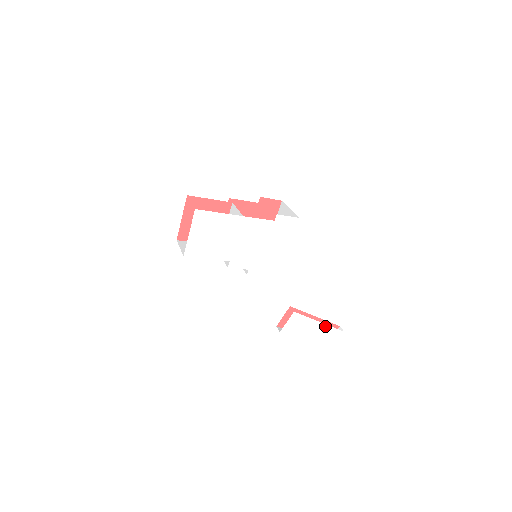
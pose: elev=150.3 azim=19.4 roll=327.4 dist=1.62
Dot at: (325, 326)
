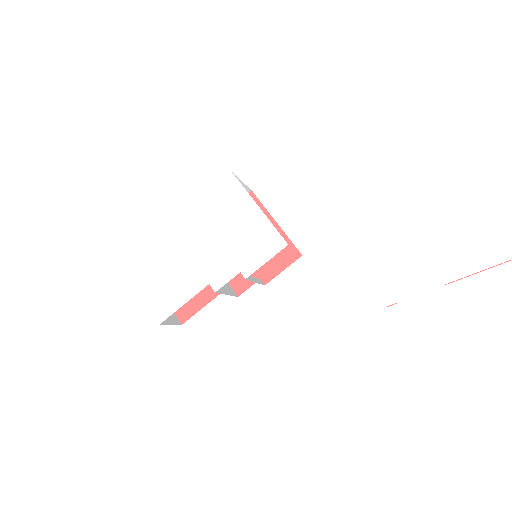
Dot at: (453, 234)
